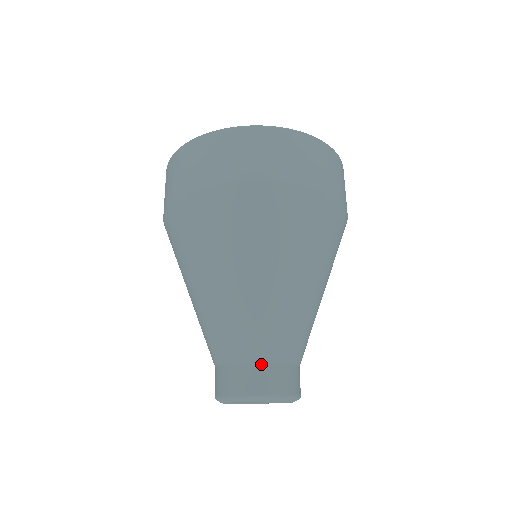
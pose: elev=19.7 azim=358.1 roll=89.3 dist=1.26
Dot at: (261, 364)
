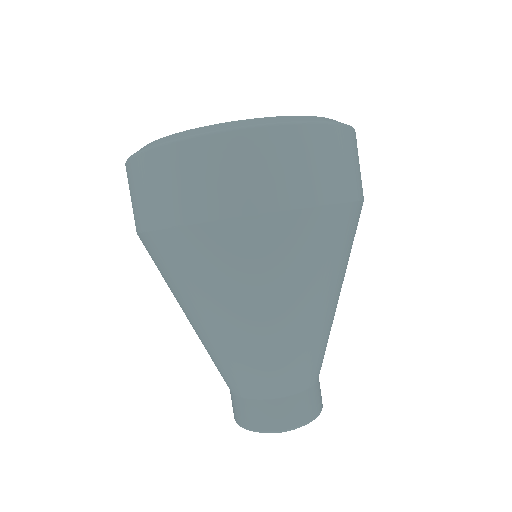
Dot at: (317, 383)
